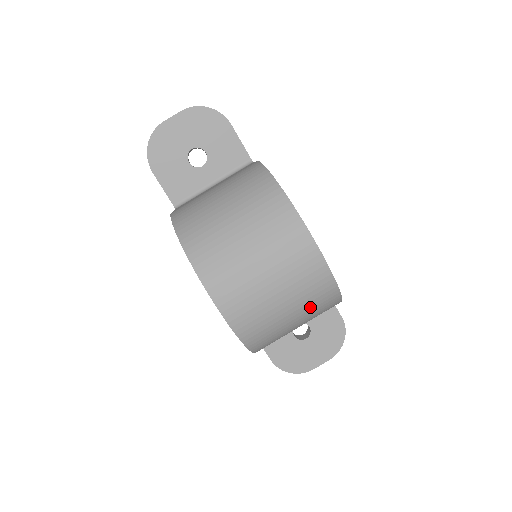
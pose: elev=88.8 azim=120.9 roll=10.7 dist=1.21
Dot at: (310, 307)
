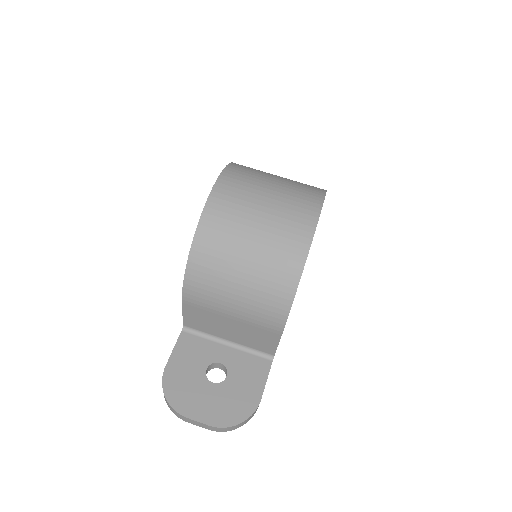
Dot at: (268, 262)
